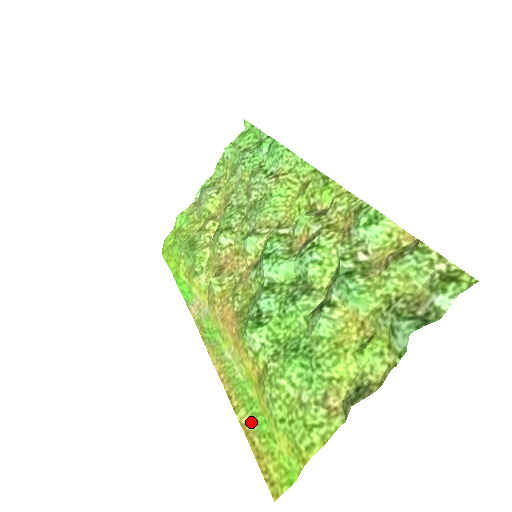
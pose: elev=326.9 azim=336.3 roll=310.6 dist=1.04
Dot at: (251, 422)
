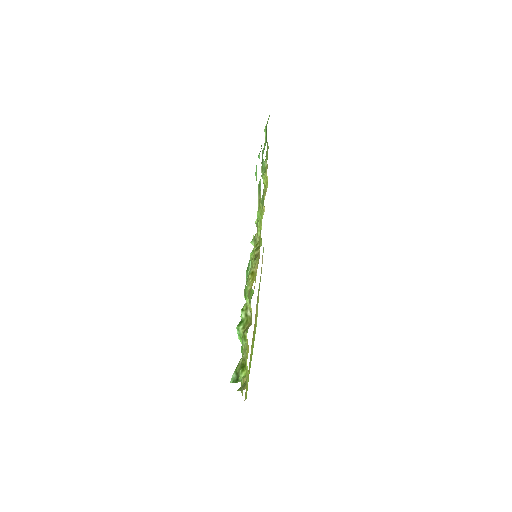
Dot at: (251, 356)
